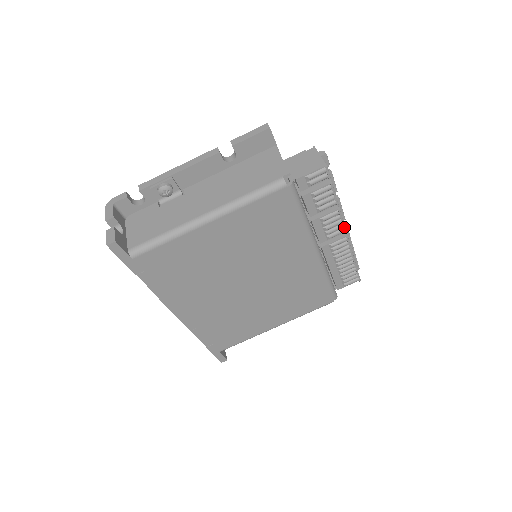
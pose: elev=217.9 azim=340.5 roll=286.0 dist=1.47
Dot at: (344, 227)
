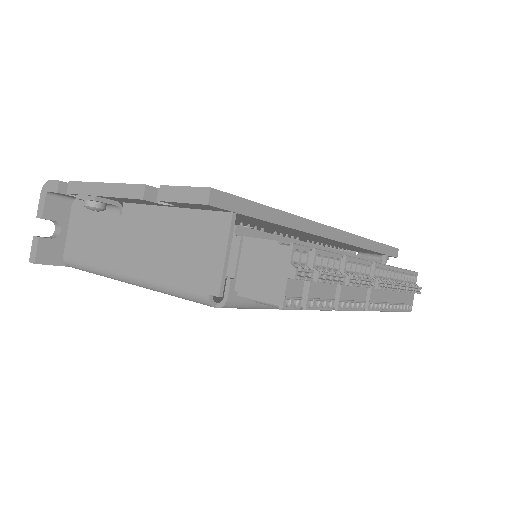
Dot at: (356, 310)
